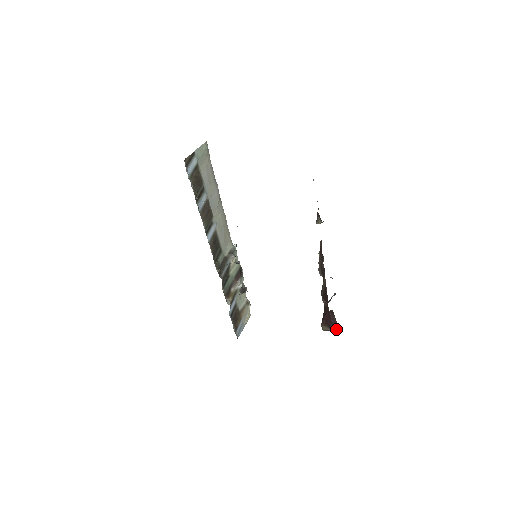
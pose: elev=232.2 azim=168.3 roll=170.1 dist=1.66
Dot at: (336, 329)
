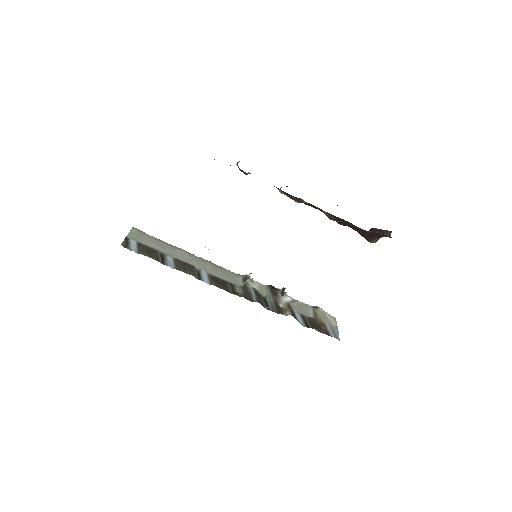
Dot at: (389, 234)
